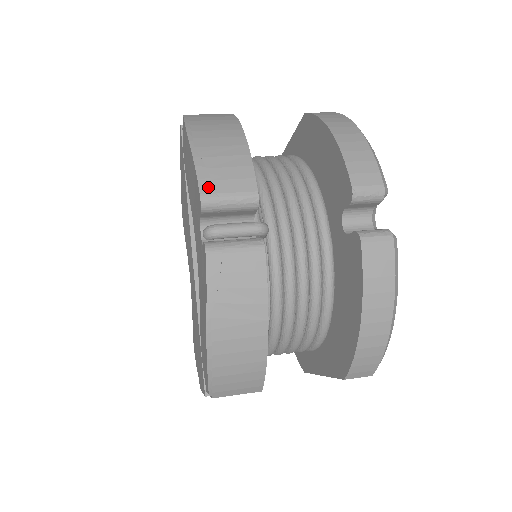
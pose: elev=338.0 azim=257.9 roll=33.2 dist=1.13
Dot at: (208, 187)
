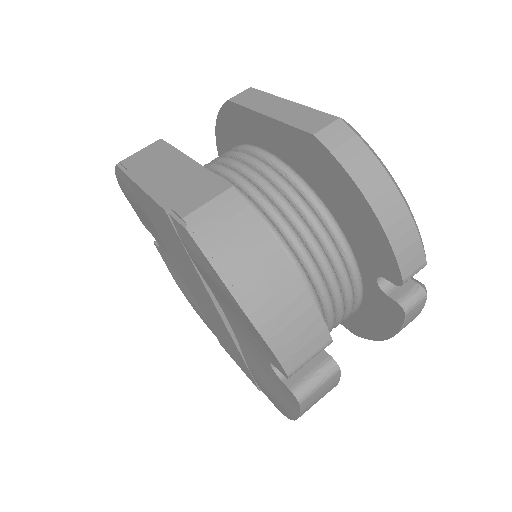
Dot at: (291, 364)
